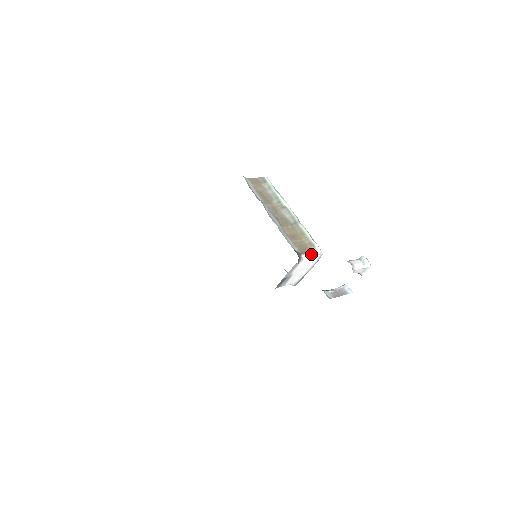
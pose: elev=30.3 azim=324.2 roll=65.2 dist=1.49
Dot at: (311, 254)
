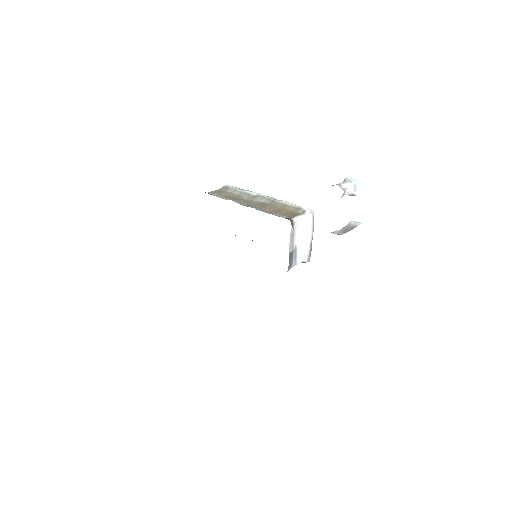
Dot at: (302, 215)
